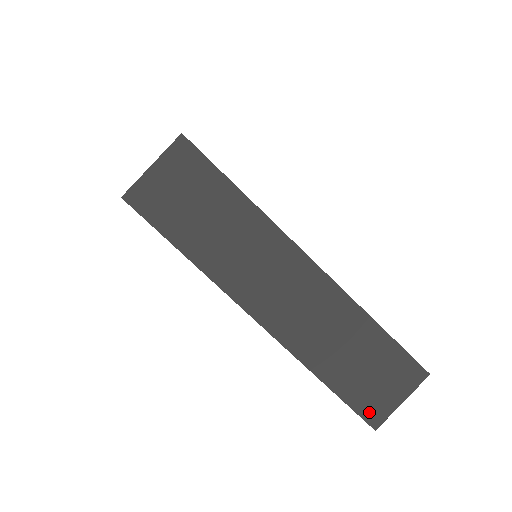
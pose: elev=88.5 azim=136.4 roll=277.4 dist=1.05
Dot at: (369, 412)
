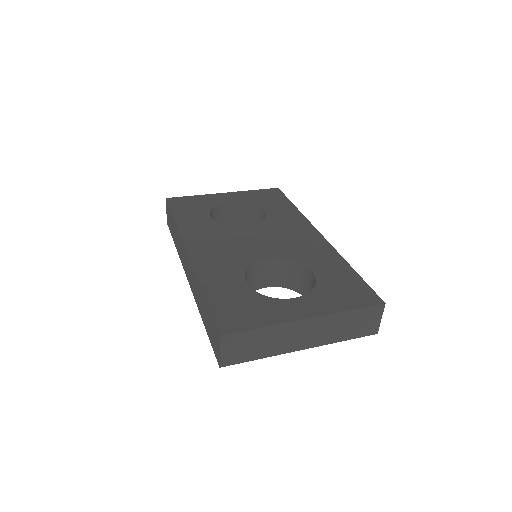
Dot at: (370, 332)
